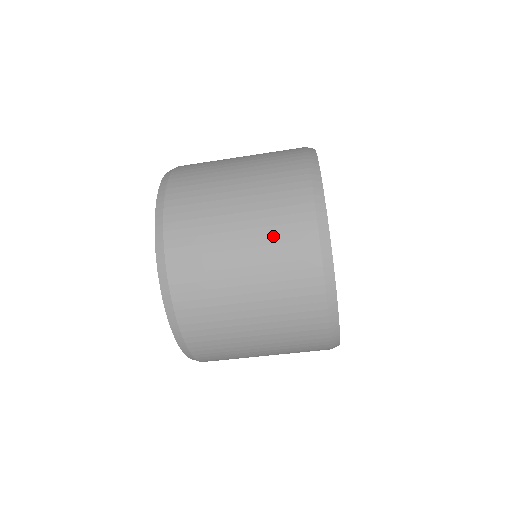
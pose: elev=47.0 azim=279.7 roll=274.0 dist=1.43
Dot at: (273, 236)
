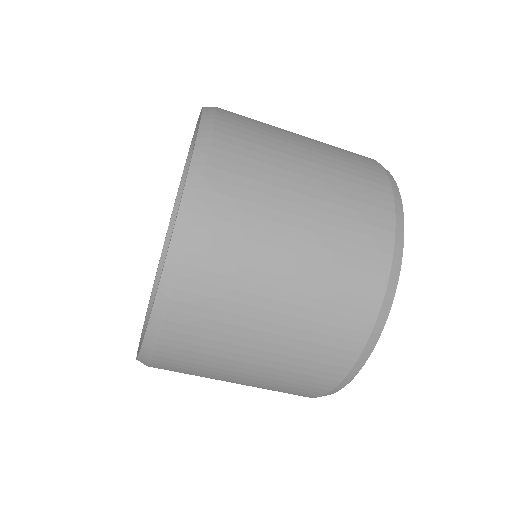
Dot at: (346, 198)
